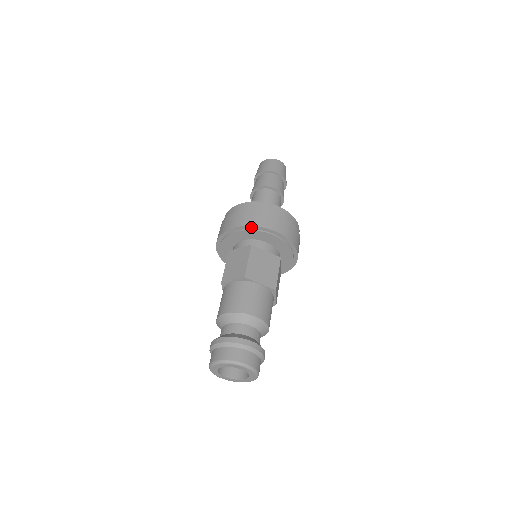
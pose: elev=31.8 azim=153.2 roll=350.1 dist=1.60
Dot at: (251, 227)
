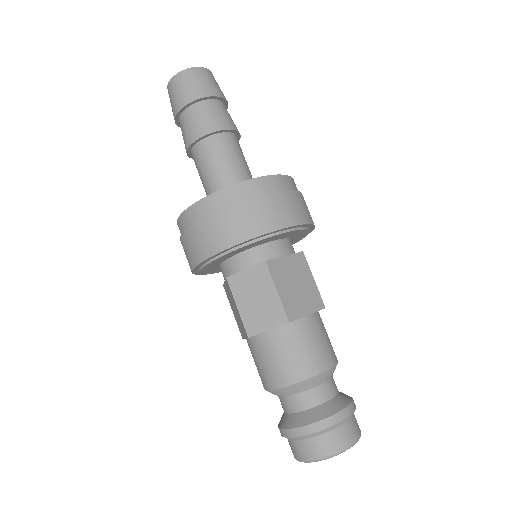
Dot at: (257, 237)
